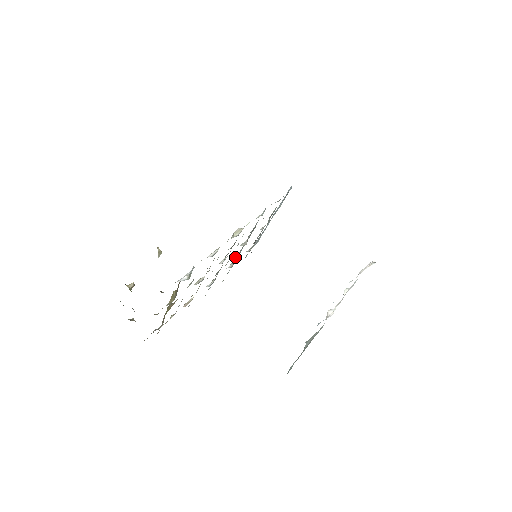
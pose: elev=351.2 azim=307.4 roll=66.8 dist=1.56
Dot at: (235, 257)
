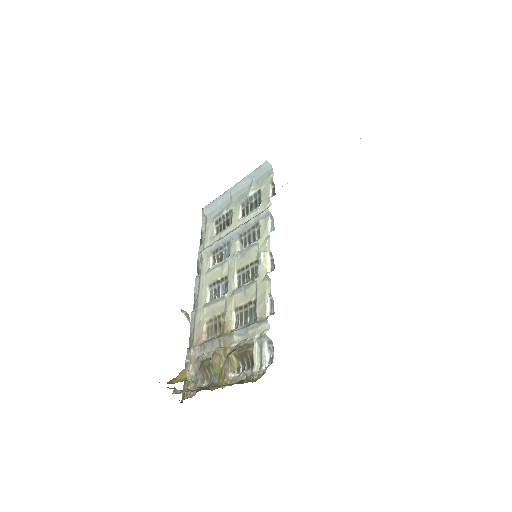
Dot at: (224, 258)
